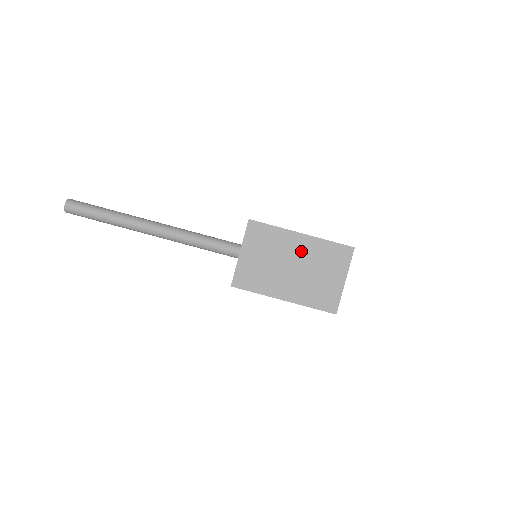
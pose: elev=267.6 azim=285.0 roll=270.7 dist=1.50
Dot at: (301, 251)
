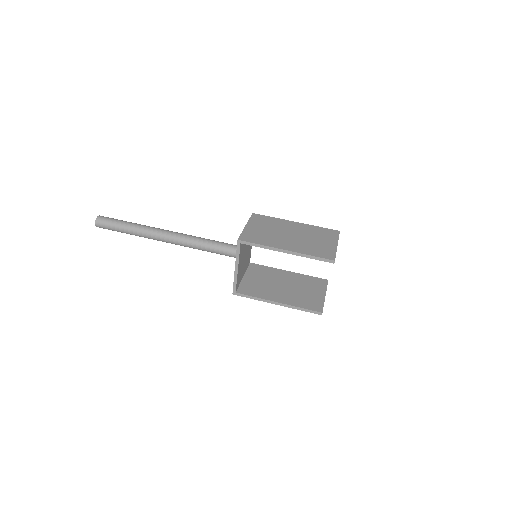
Dot at: (296, 229)
